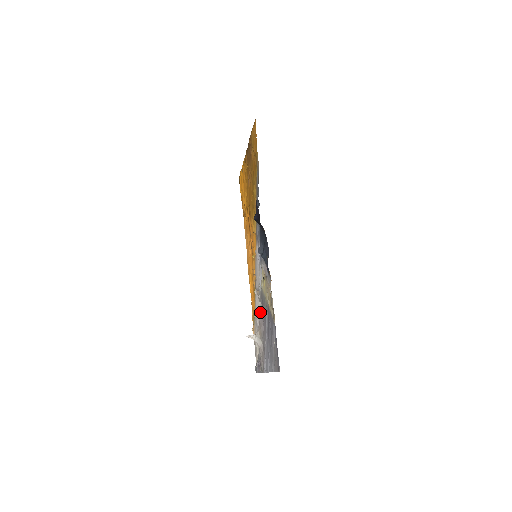
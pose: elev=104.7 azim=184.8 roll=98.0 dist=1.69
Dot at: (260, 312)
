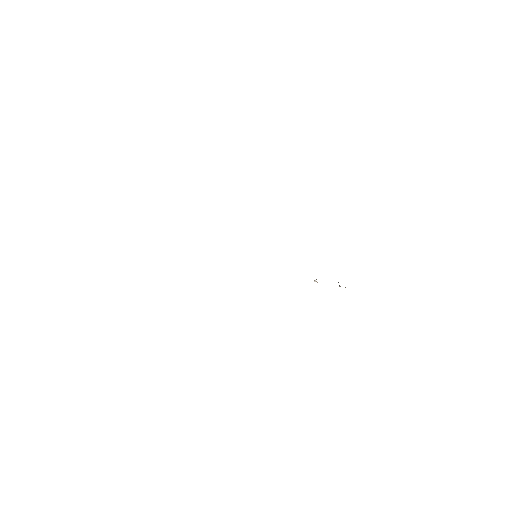
Dot at: occluded
